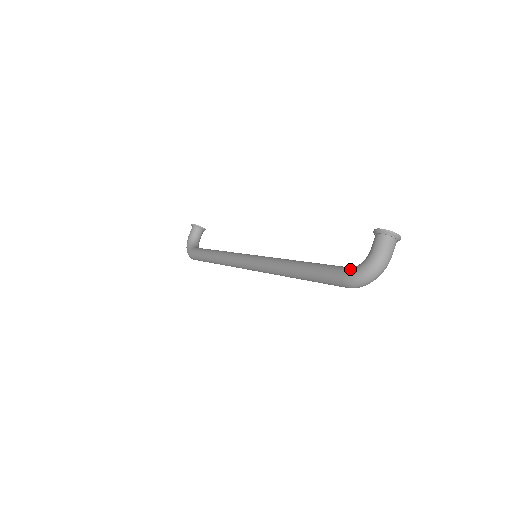
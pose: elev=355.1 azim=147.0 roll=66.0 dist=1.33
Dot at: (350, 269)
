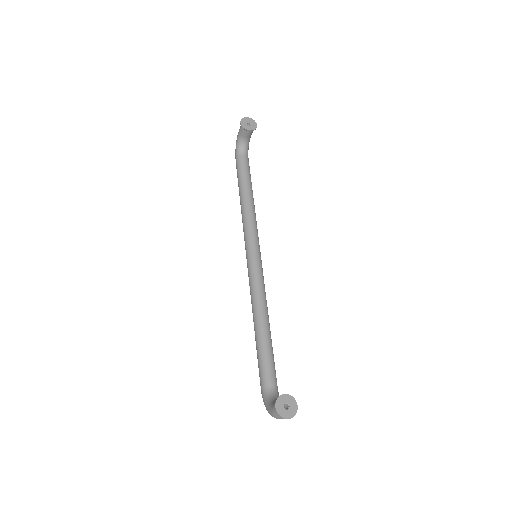
Dot at: (264, 393)
